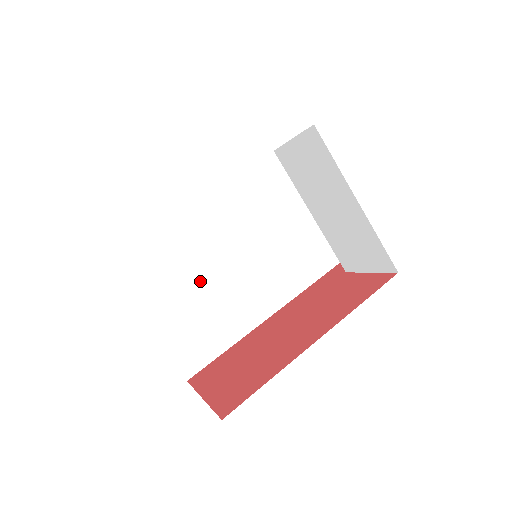
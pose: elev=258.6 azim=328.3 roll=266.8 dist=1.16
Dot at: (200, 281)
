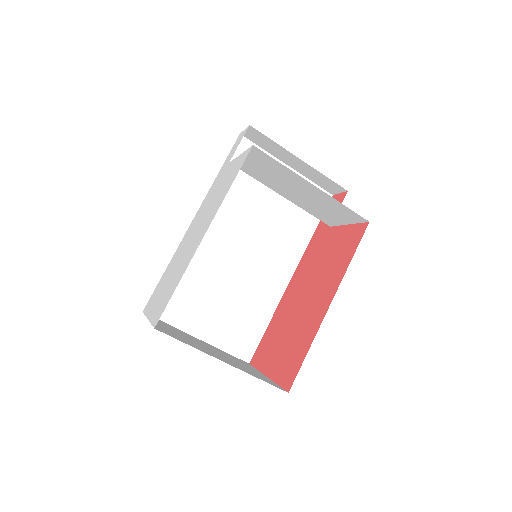
Dot at: (222, 288)
